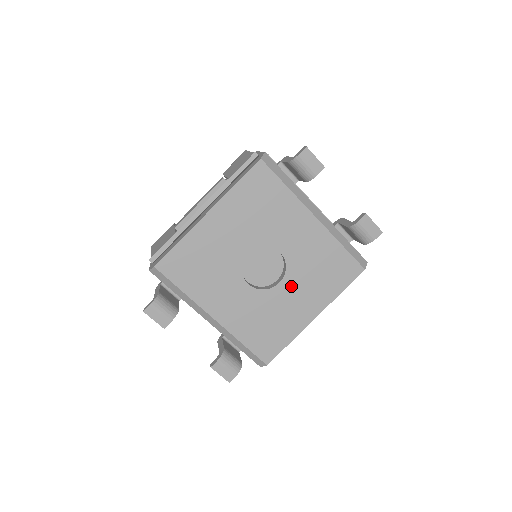
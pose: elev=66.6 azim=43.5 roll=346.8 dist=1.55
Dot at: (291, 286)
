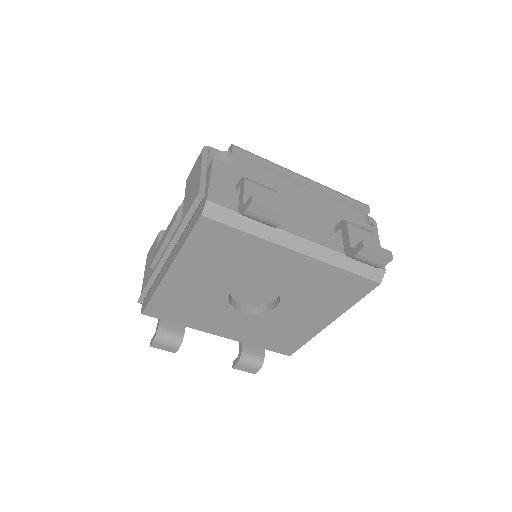
Dot at: (291, 307)
